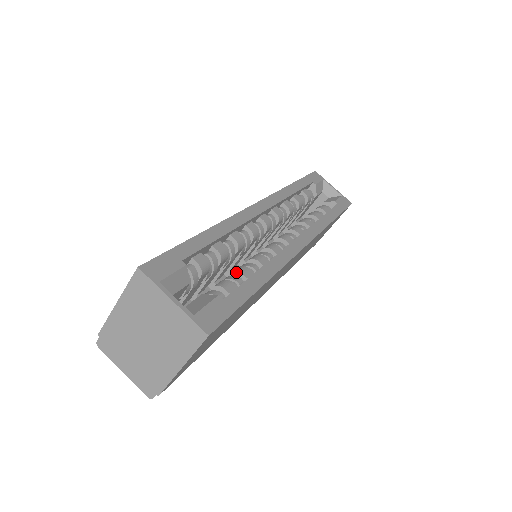
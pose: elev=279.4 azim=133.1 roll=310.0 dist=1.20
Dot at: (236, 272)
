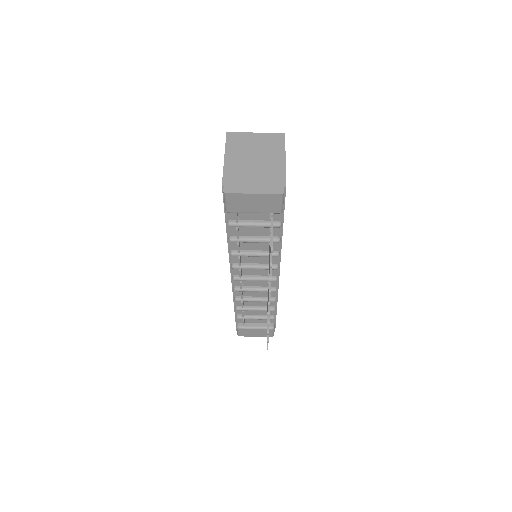
Dot at: occluded
